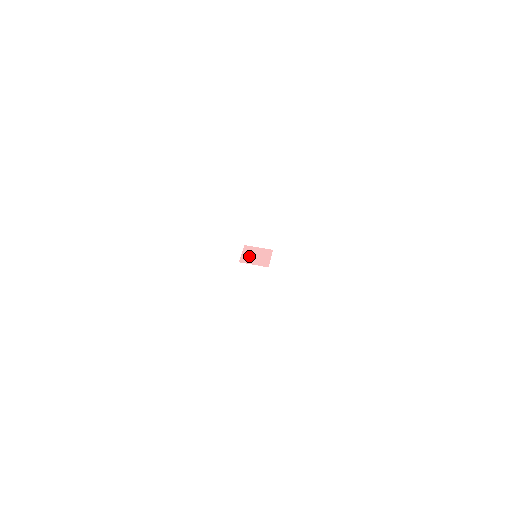
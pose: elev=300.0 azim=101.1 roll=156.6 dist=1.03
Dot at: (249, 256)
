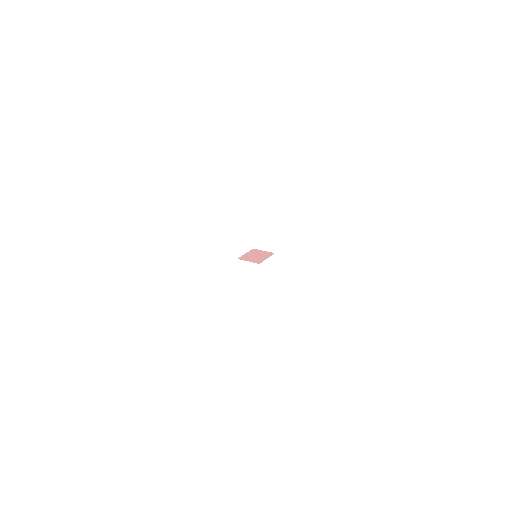
Dot at: (250, 255)
